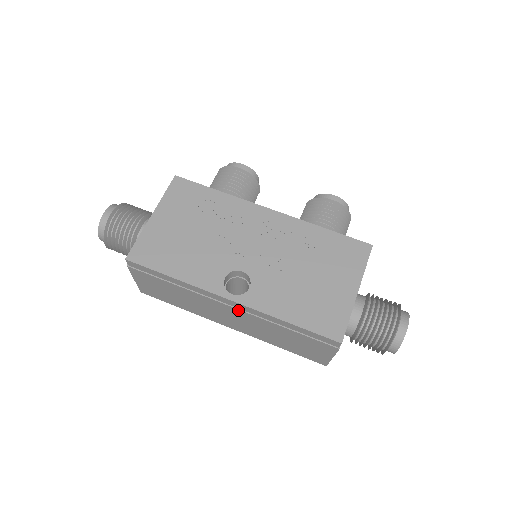
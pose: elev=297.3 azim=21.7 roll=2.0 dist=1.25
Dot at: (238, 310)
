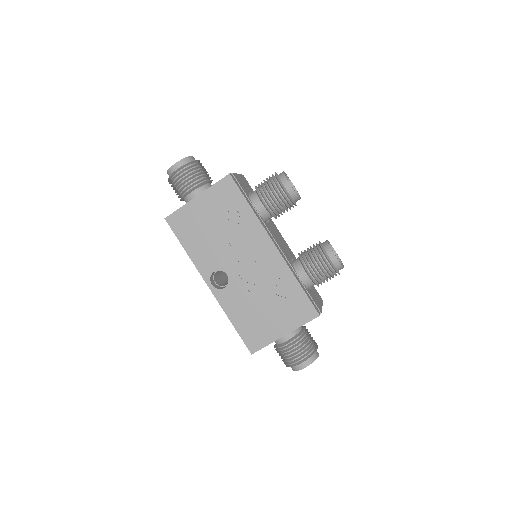
Dot at: occluded
